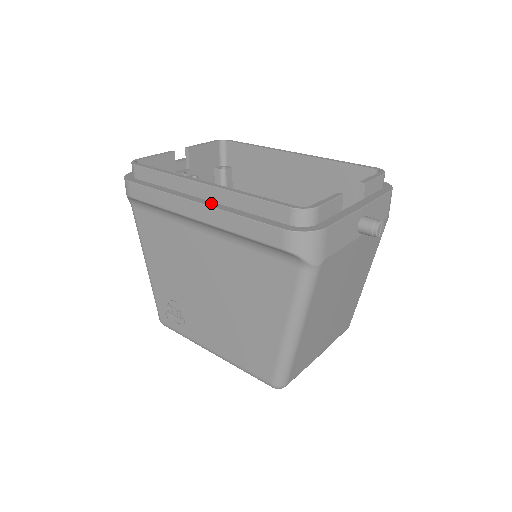
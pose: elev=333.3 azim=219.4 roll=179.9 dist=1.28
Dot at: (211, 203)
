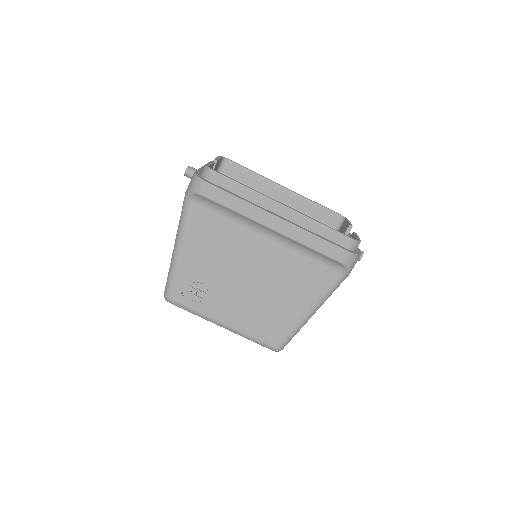
Dot at: (290, 221)
